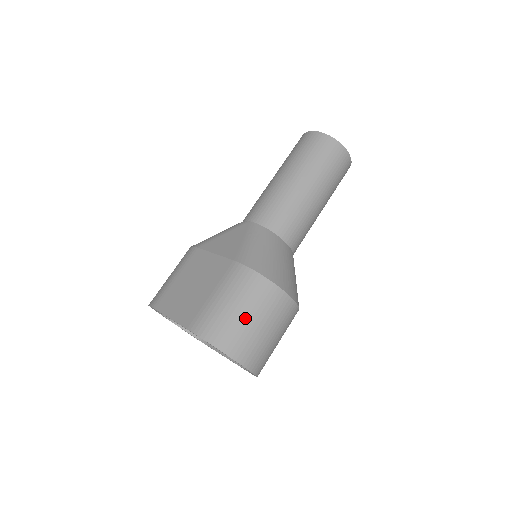
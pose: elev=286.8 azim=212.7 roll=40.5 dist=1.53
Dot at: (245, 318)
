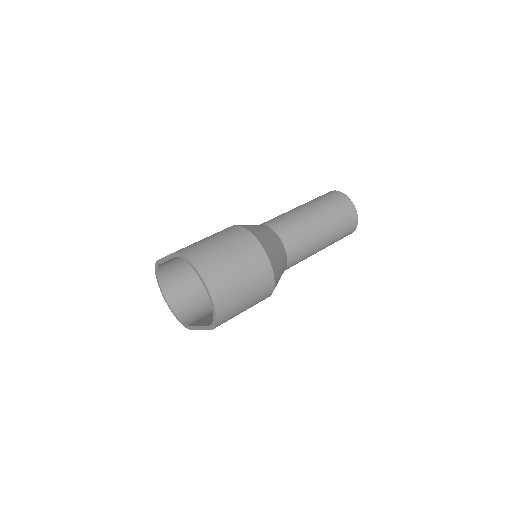
Dot at: (222, 250)
